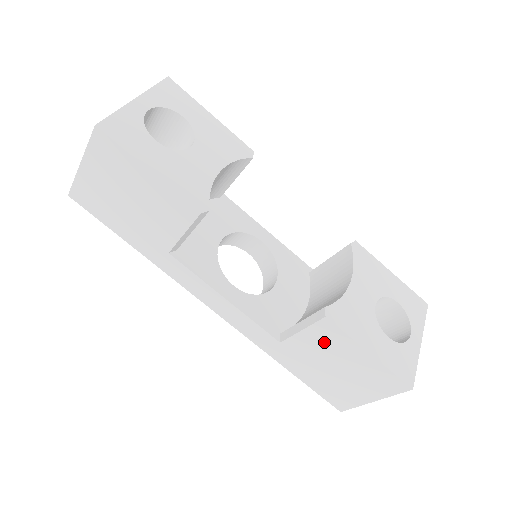
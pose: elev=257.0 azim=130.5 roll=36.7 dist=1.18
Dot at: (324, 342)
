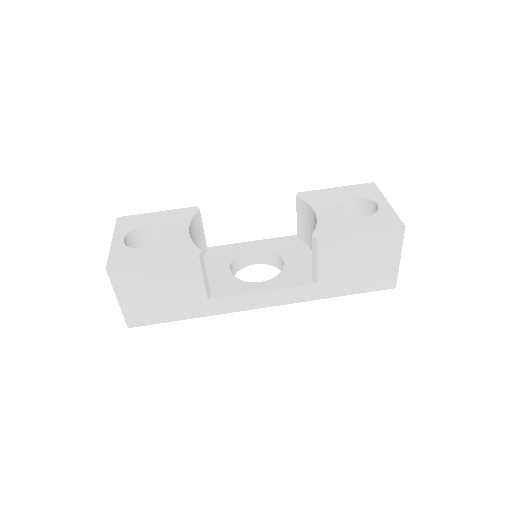
Dot at: (334, 255)
